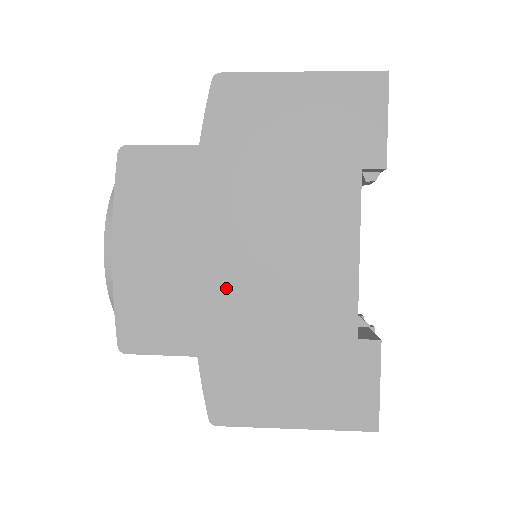
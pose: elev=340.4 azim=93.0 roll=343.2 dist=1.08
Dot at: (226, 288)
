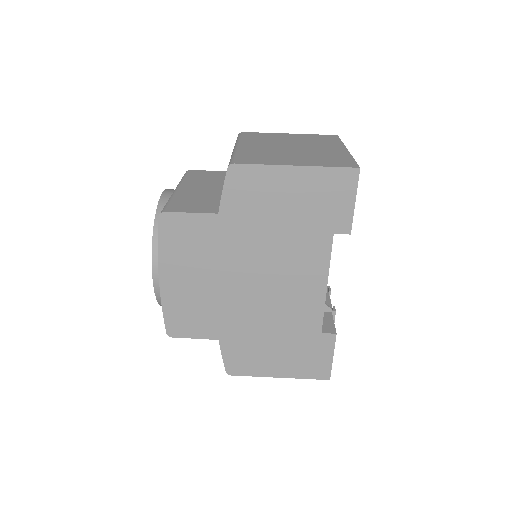
Dot at: (237, 303)
